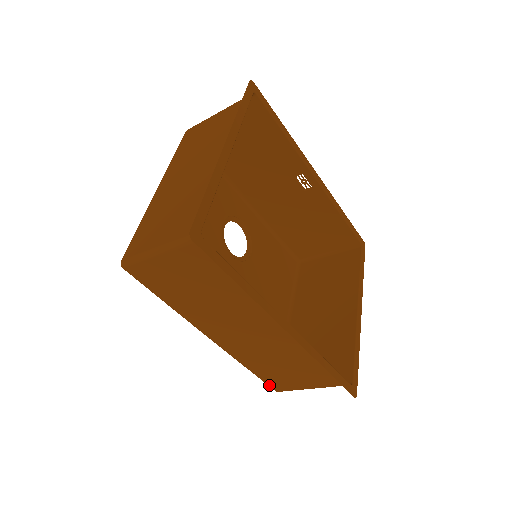
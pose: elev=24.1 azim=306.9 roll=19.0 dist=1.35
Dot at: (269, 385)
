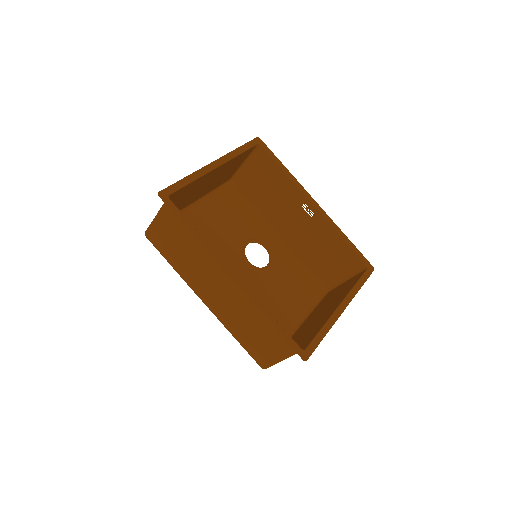
Dot at: (254, 359)
